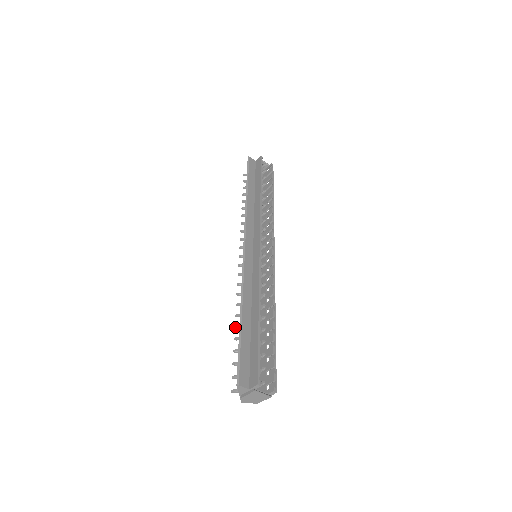
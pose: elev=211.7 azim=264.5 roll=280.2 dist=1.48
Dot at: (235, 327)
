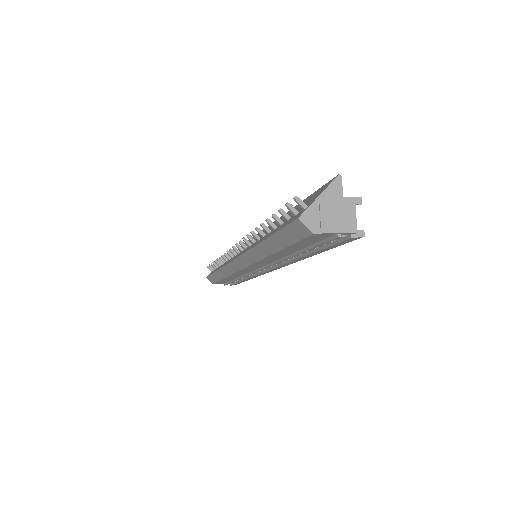
Dot at: (263, 223)
